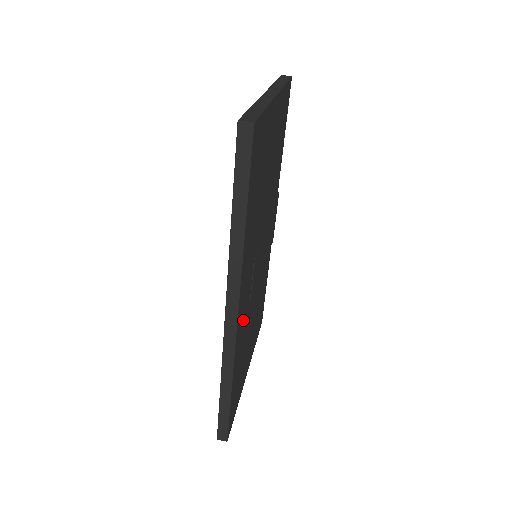
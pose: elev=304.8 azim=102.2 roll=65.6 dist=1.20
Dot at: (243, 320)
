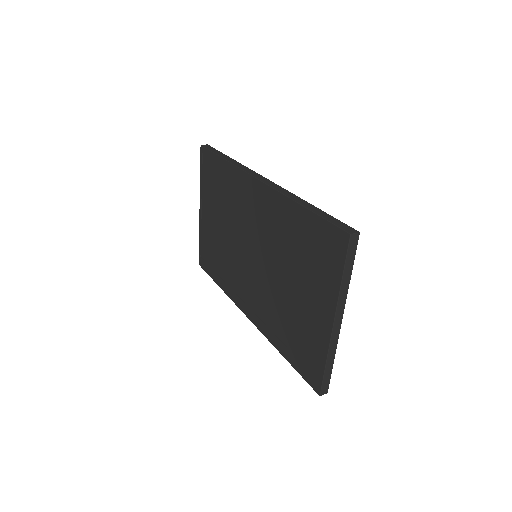
Dot at: occluded
